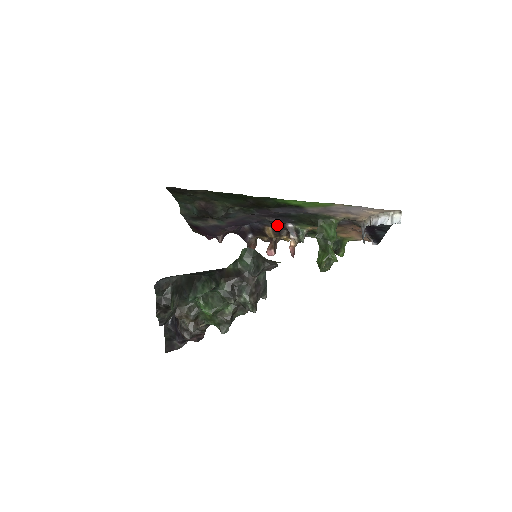
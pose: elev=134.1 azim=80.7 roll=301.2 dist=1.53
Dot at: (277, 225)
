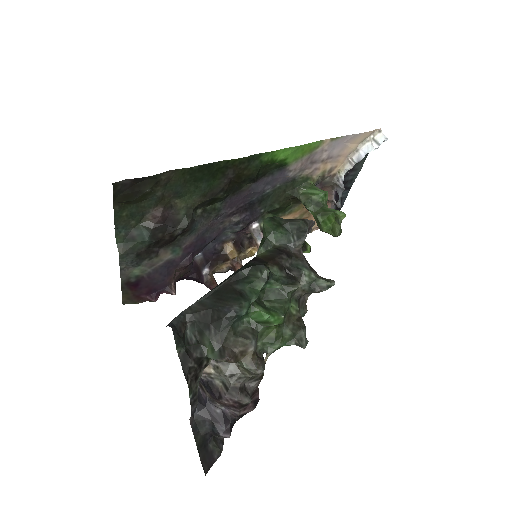
Dot at: (244, 227)
